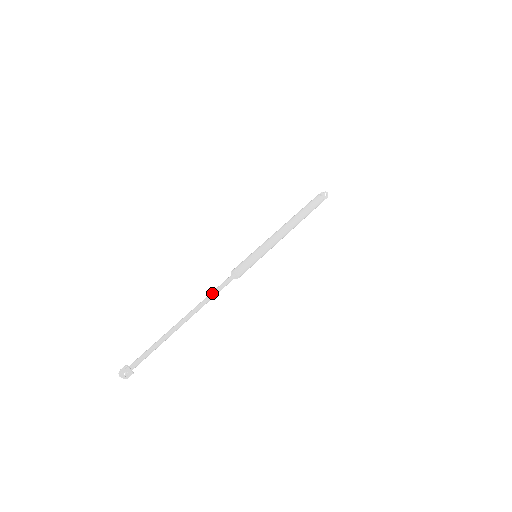
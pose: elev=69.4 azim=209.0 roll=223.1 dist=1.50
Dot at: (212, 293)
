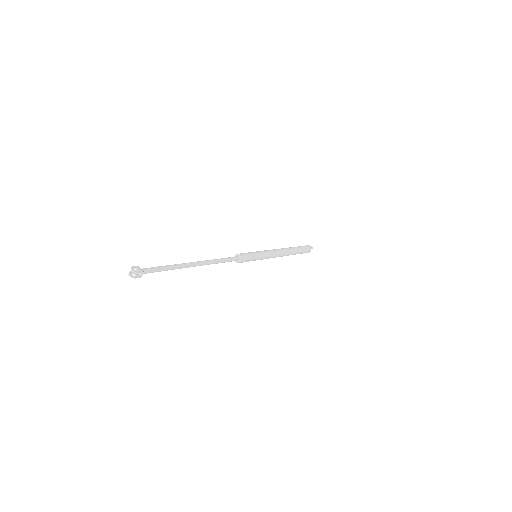
Dot at: (218, 259)
